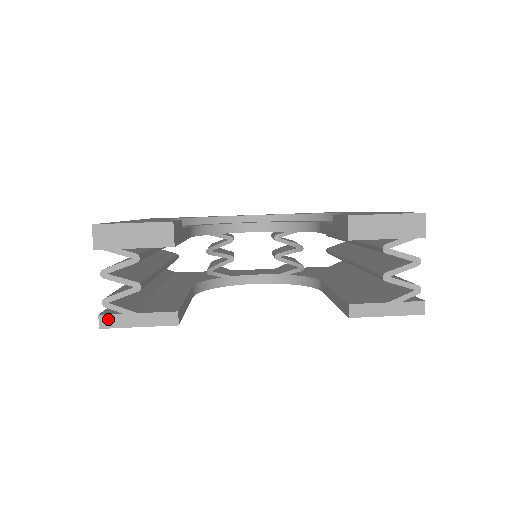
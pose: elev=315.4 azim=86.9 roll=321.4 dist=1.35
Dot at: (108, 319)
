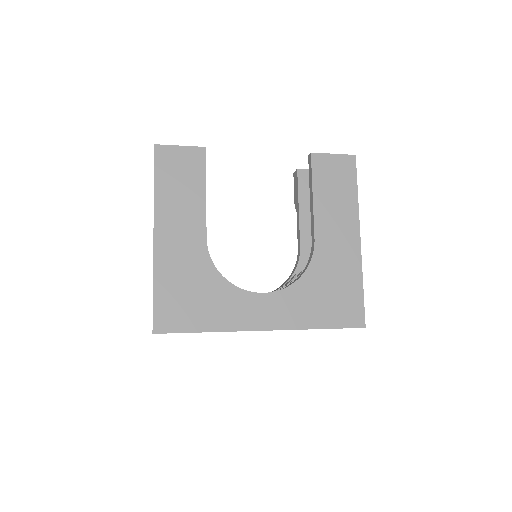
Dot at: occluded
